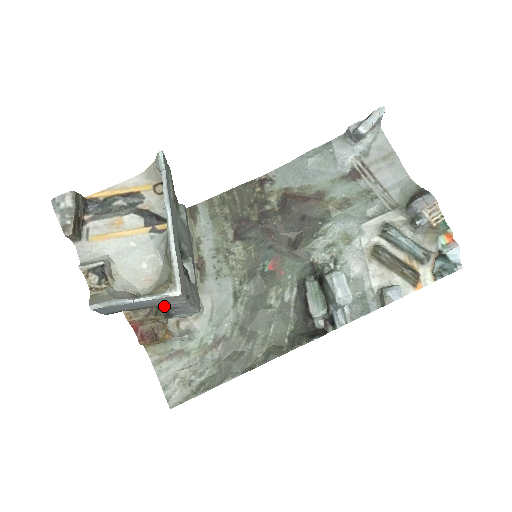
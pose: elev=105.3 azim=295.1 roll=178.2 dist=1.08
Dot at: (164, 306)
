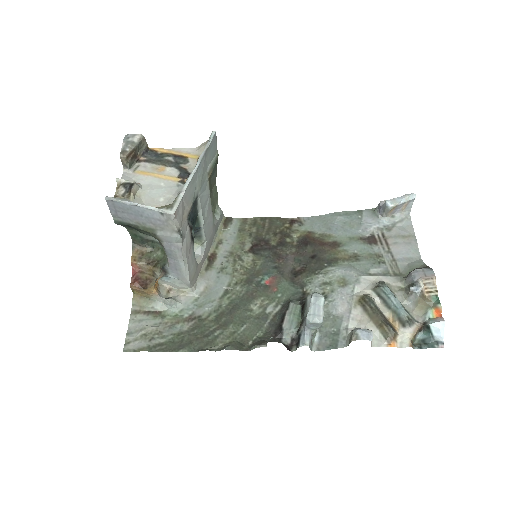
Dot at: (164, 260)
